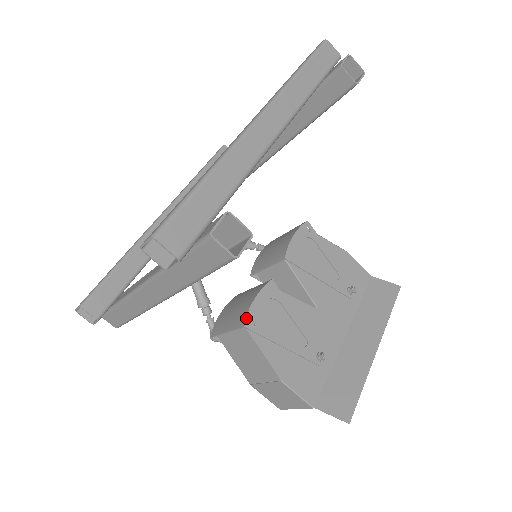
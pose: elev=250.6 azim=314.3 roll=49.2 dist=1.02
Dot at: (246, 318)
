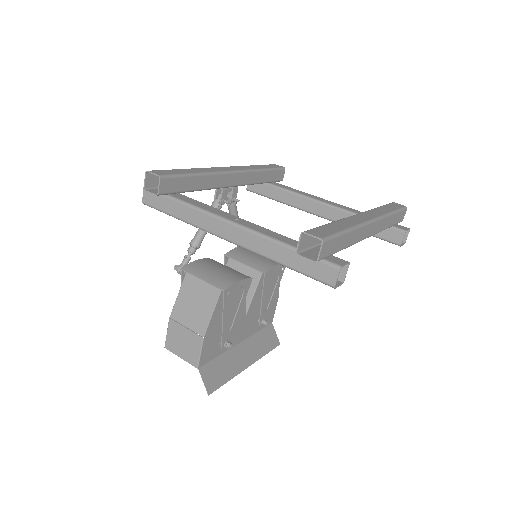
Dot at: (229, 287)
